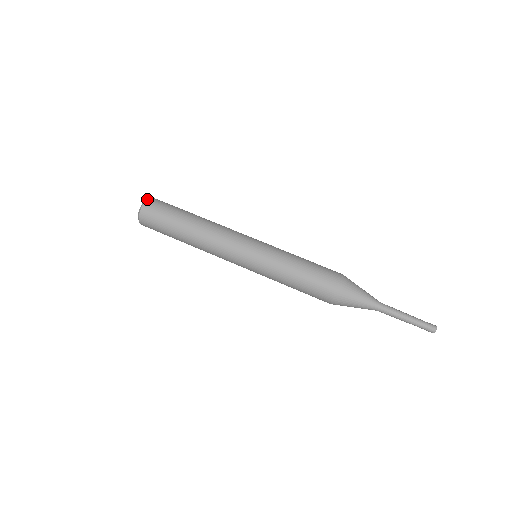
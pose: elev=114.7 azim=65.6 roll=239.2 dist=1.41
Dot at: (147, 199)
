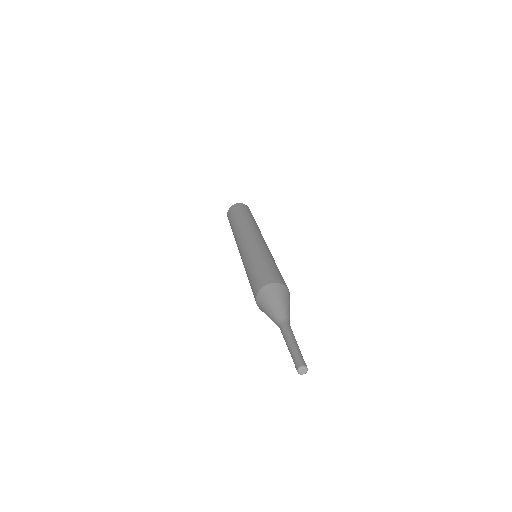
Dot at: occluded
